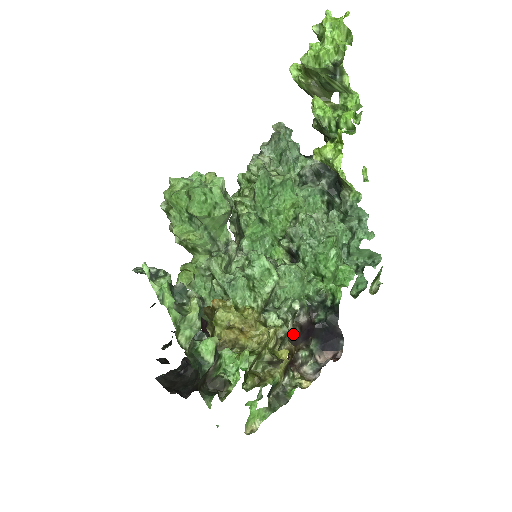
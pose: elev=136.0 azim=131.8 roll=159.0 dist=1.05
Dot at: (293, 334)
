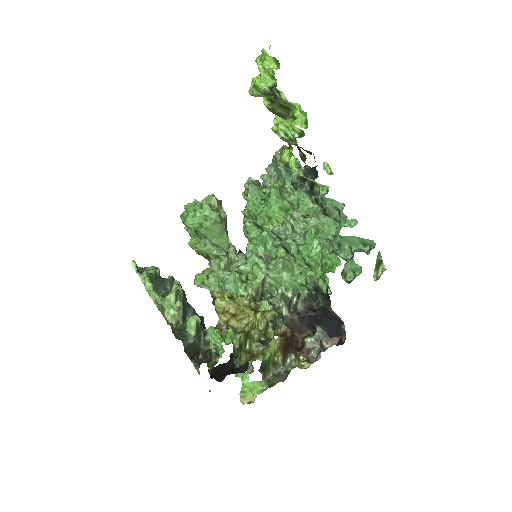
Dot at: (291, 320)
